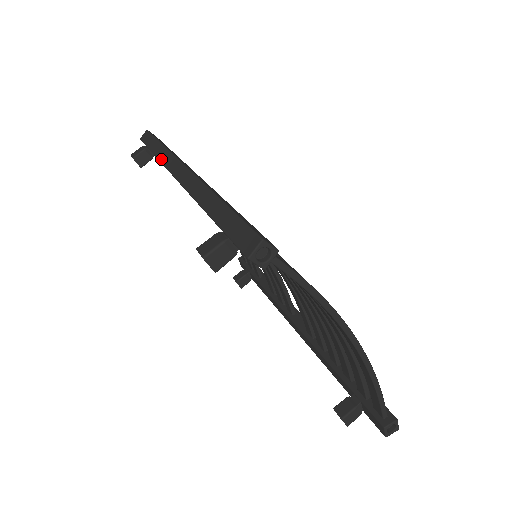
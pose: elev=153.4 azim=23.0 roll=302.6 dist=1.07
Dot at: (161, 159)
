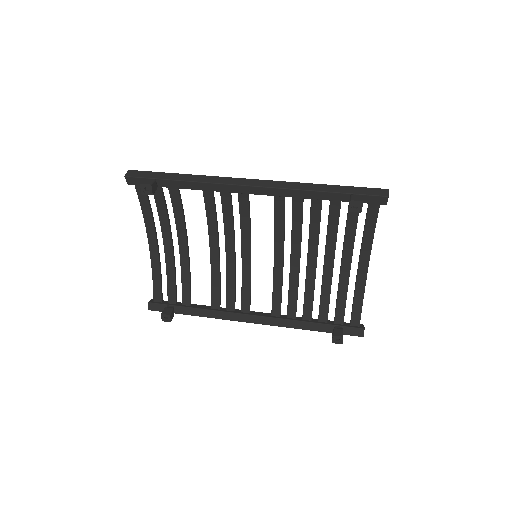
Dot at: (207, 181)
